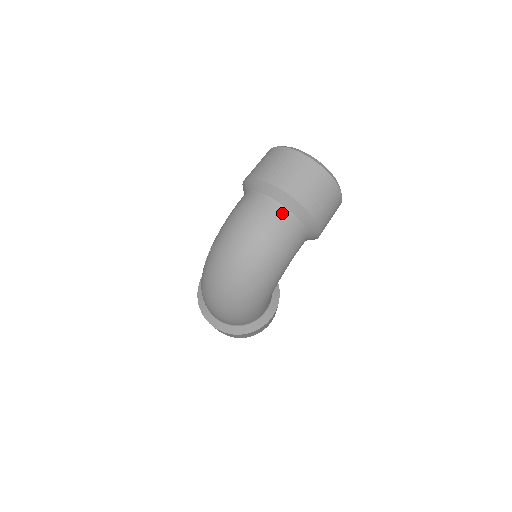
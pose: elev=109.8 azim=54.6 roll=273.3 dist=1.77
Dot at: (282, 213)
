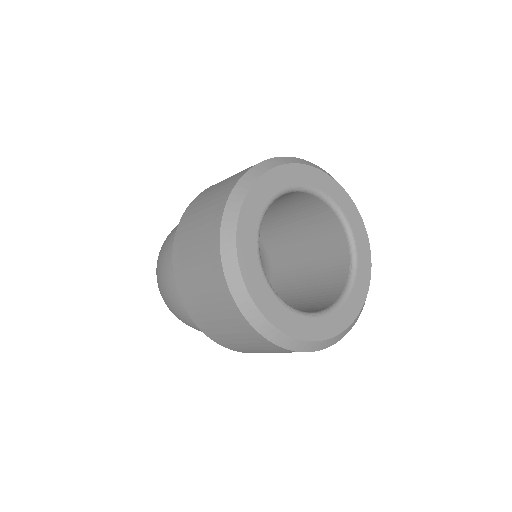
Dot at: occluded
